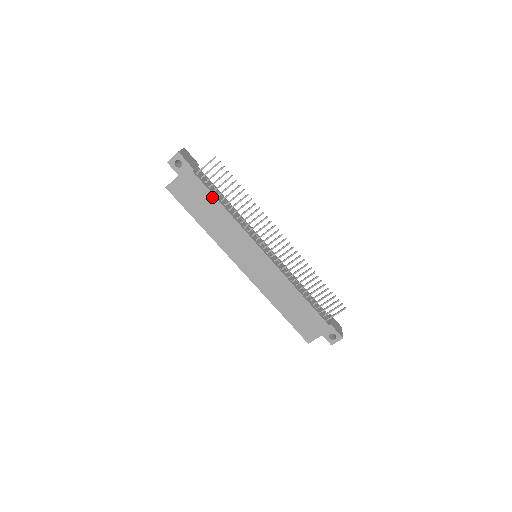
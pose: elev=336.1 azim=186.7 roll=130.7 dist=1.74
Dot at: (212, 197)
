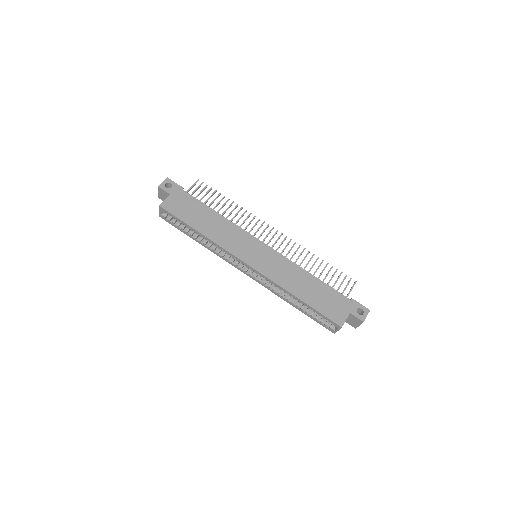
Dot at: (204, 206)
